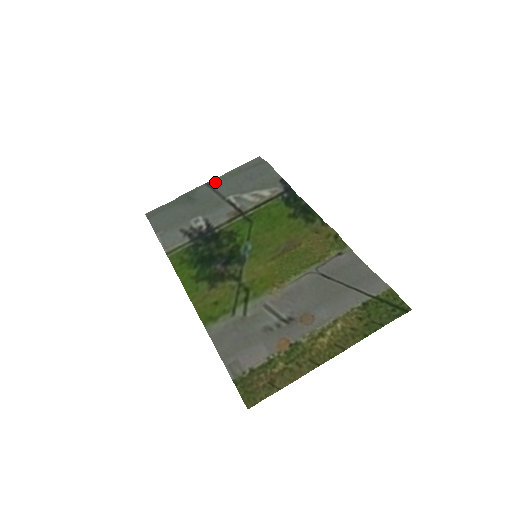
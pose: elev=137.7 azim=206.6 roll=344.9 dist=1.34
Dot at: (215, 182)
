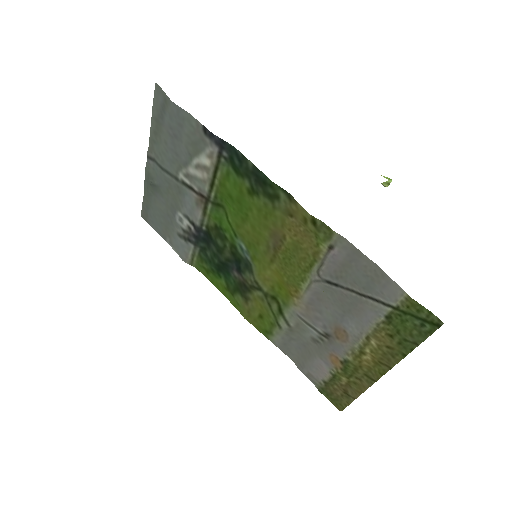
Dot at: (152, 152)
